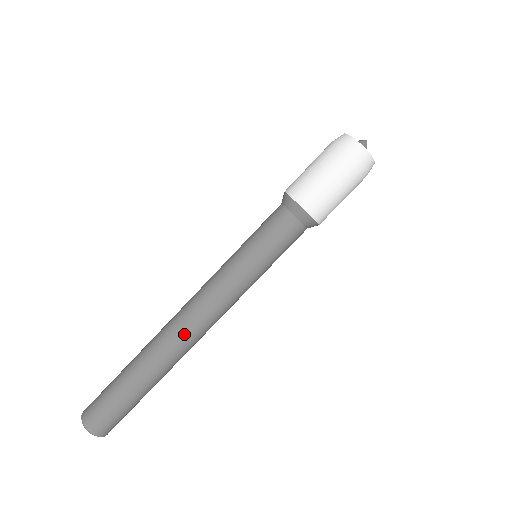
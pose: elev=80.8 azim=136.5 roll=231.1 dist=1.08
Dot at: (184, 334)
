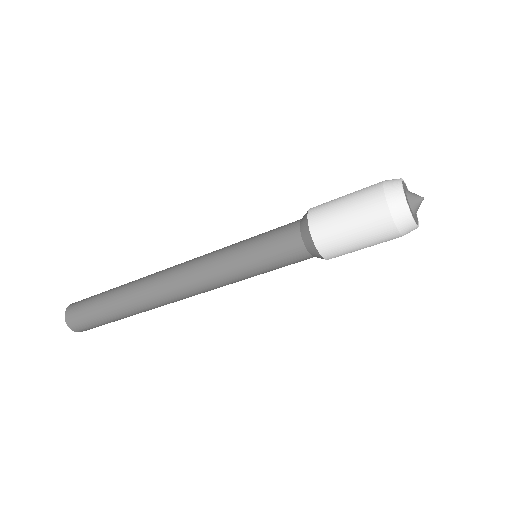
Dot at: occluded
